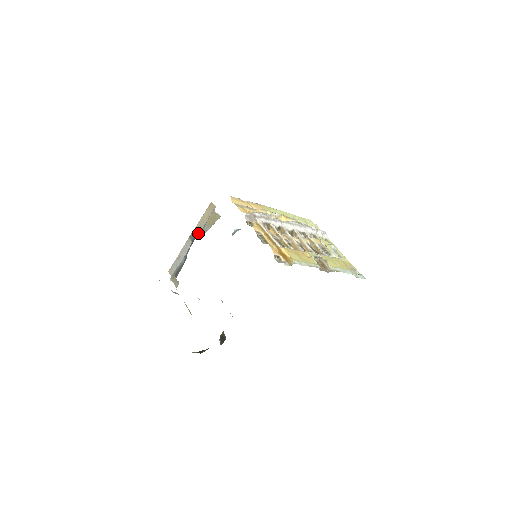
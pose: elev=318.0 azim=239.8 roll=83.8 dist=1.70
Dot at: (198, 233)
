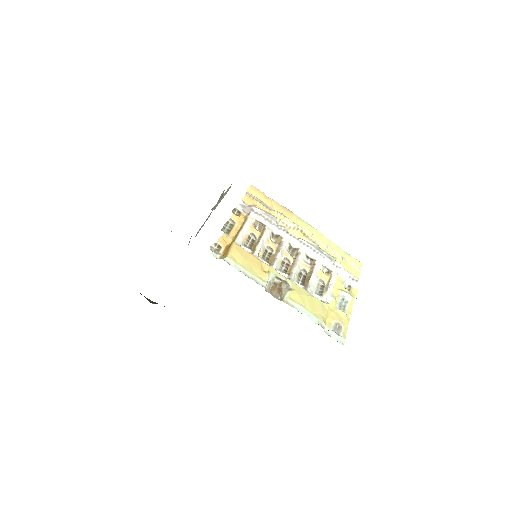
Dot at: occluded
